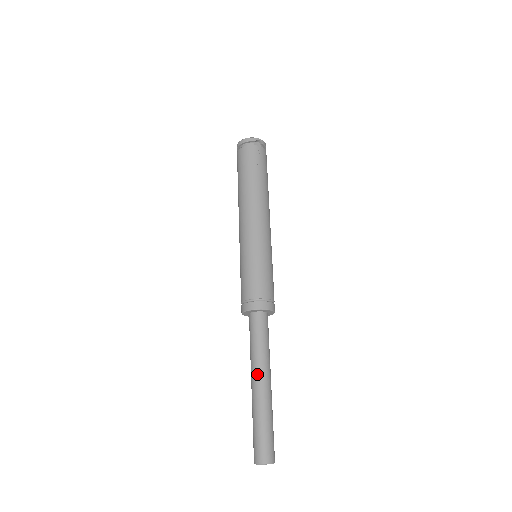
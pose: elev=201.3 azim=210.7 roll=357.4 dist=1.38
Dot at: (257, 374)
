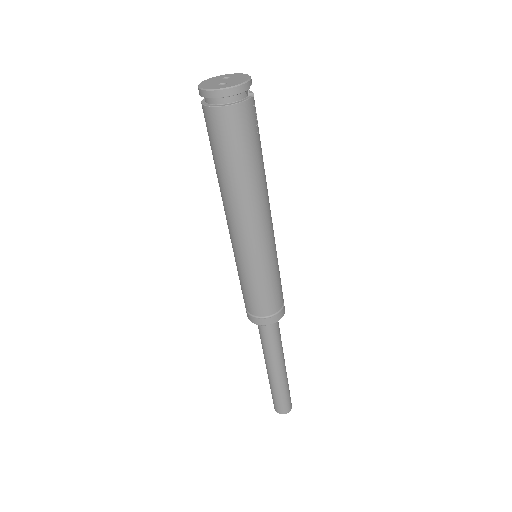
Dot at: (280, 364)
